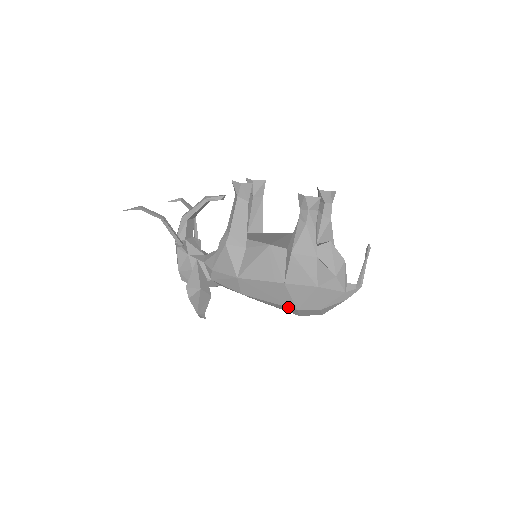
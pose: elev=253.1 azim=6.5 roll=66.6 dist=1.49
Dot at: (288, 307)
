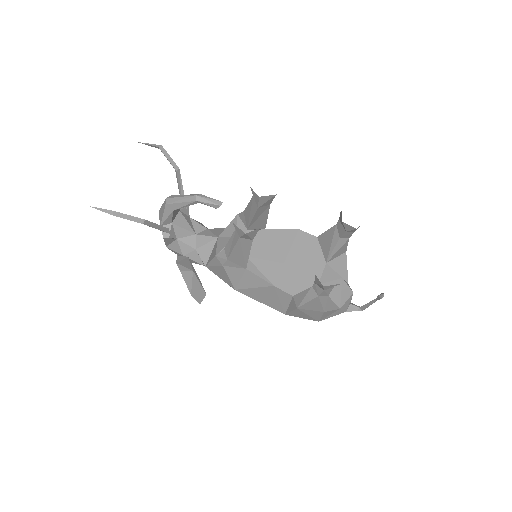
Dot at: occluded
